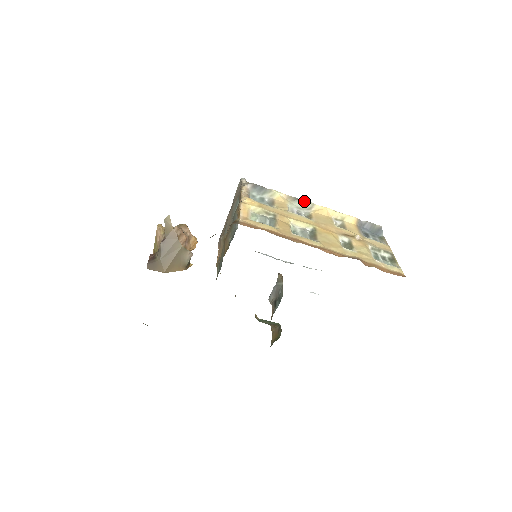
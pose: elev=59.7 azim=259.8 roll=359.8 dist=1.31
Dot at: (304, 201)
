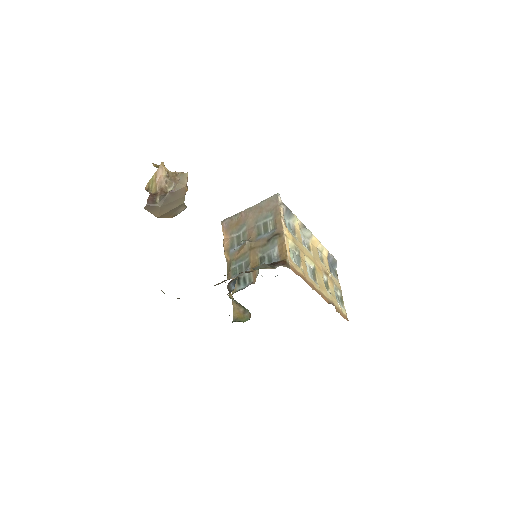
Dot at: (308, 230)
